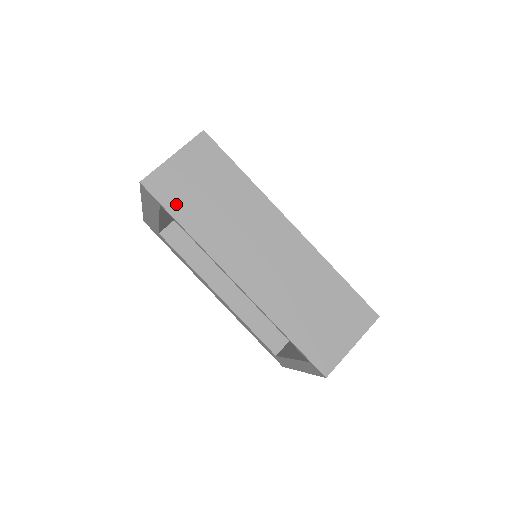
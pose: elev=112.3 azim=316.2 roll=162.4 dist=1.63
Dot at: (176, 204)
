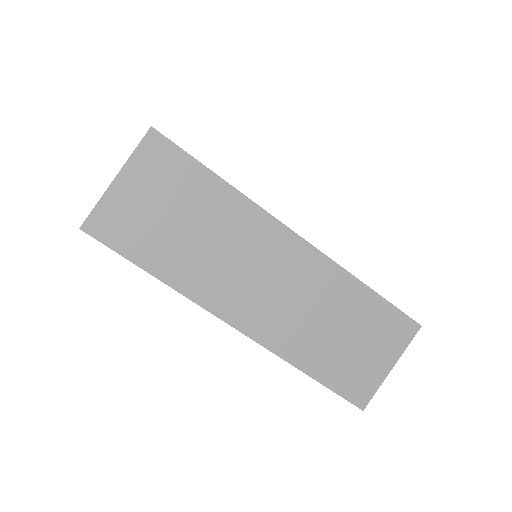
Dot at: (138, 247)
